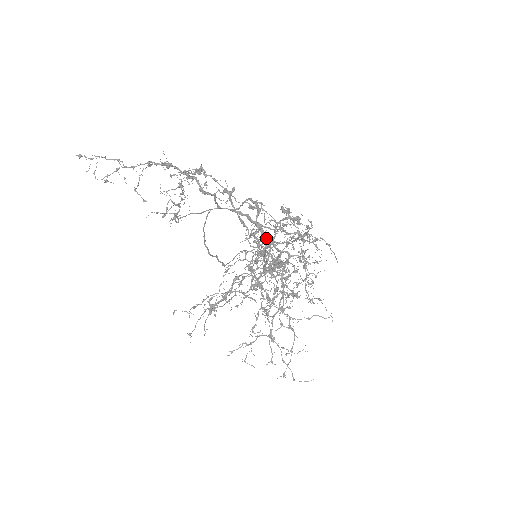
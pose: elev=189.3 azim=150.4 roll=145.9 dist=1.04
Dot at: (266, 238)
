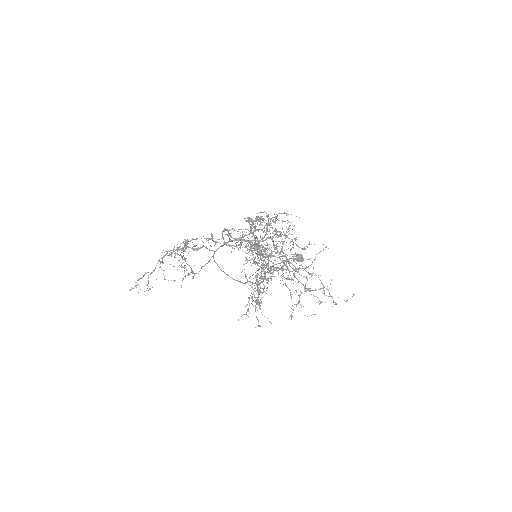
Dot at: occluded
